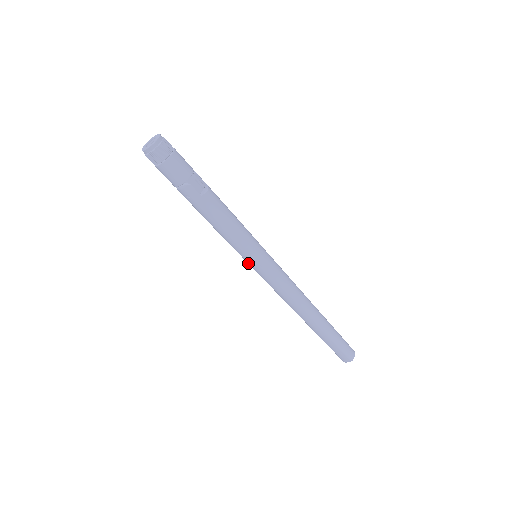
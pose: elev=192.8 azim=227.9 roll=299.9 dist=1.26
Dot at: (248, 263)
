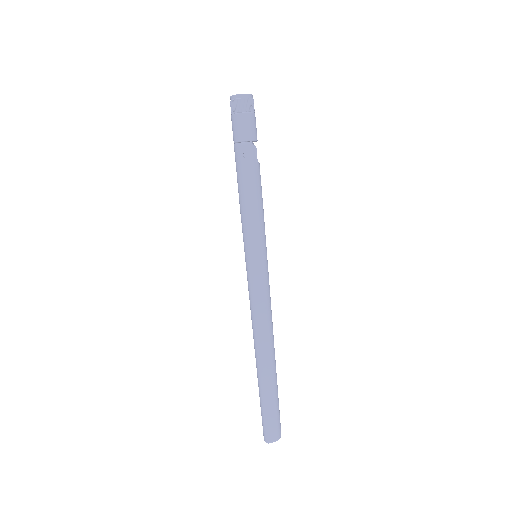
Dot at: (249, 257)
